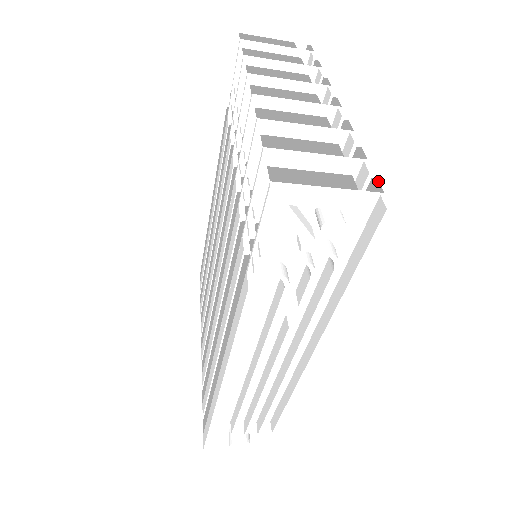
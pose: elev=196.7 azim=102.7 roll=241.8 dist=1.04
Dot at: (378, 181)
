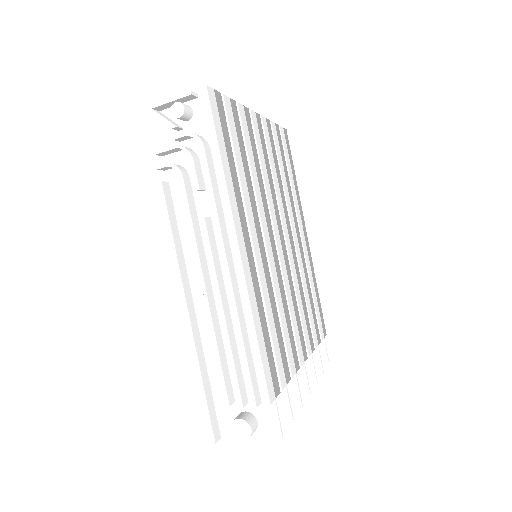
Dot at: (219, 92)
